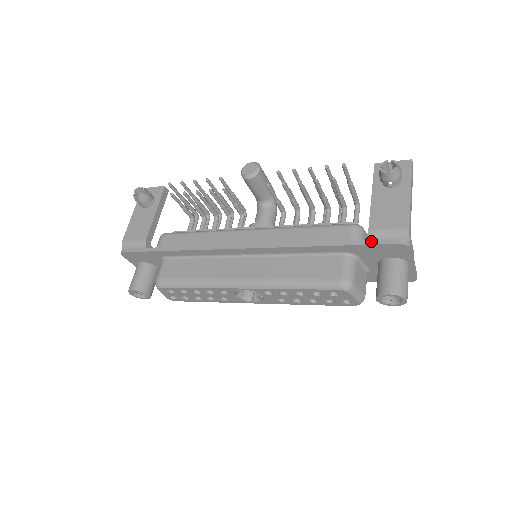
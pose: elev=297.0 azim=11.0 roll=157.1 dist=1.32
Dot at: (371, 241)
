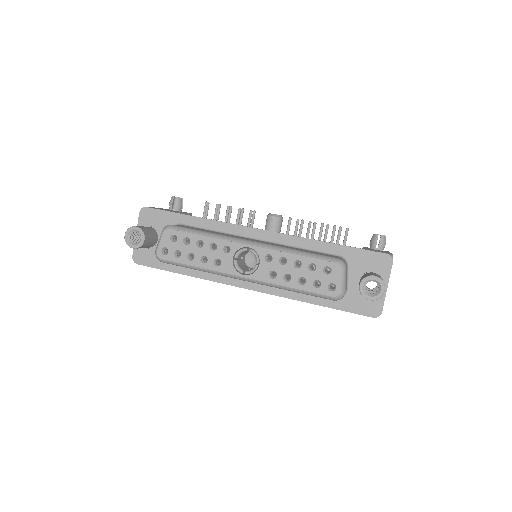
Dot at: occluded
